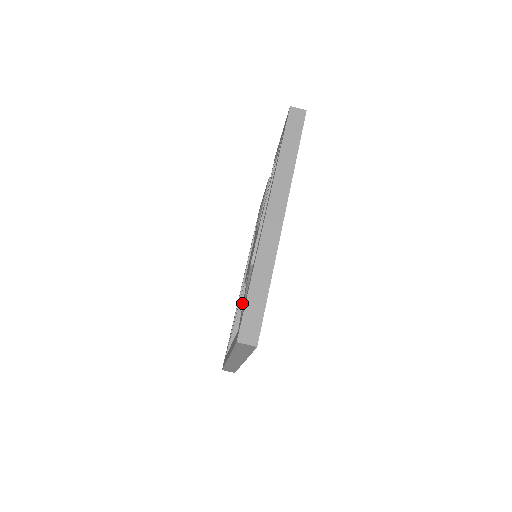
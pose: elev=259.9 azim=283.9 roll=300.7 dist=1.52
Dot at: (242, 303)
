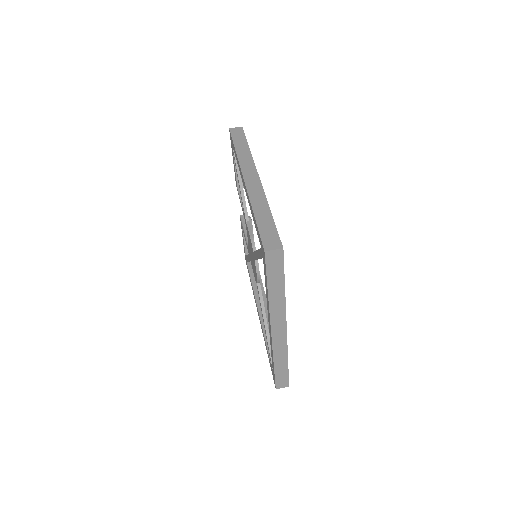
Dot at: (263, 305)
